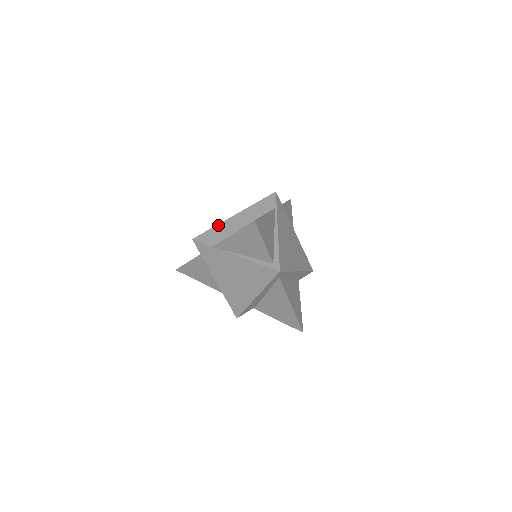
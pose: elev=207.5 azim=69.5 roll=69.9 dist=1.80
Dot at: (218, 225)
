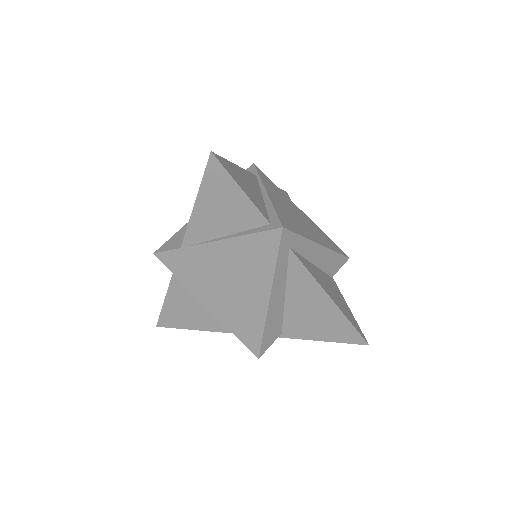
Dot at: (185, 225)
